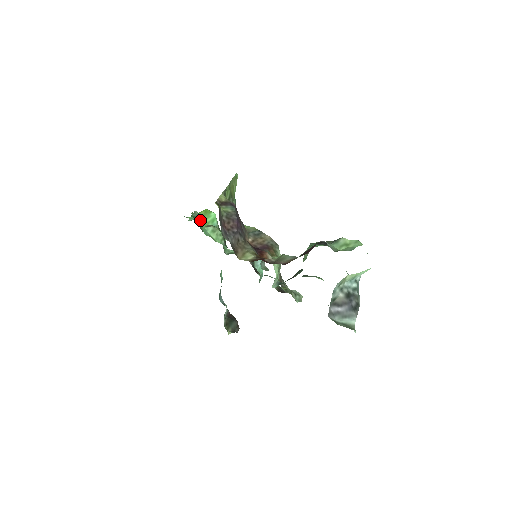
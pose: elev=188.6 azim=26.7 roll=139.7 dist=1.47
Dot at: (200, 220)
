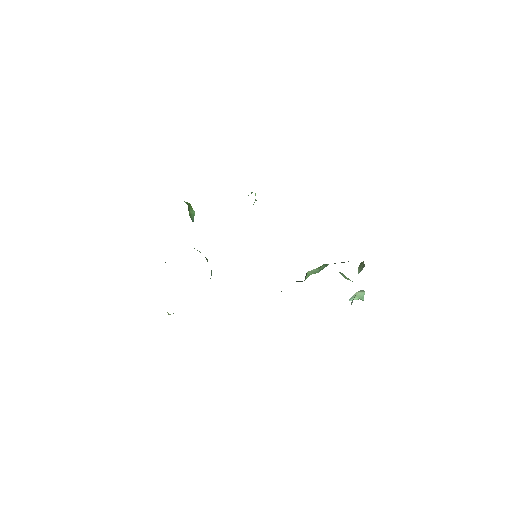
Dot at: occluded
